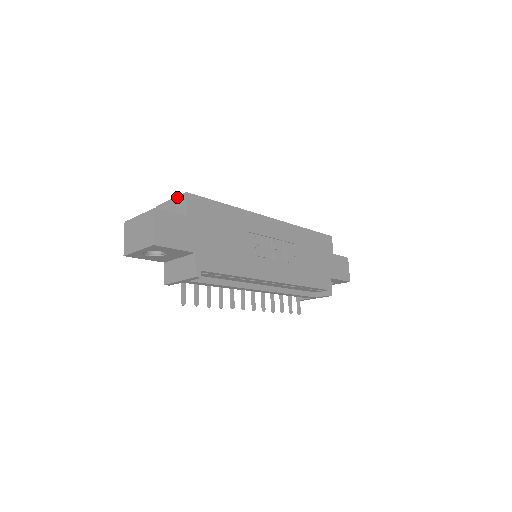
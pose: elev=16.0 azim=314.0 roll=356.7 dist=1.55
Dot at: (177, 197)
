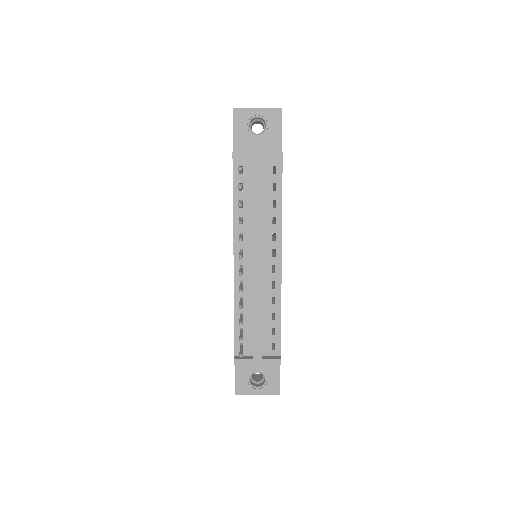
Dot at: occluded
